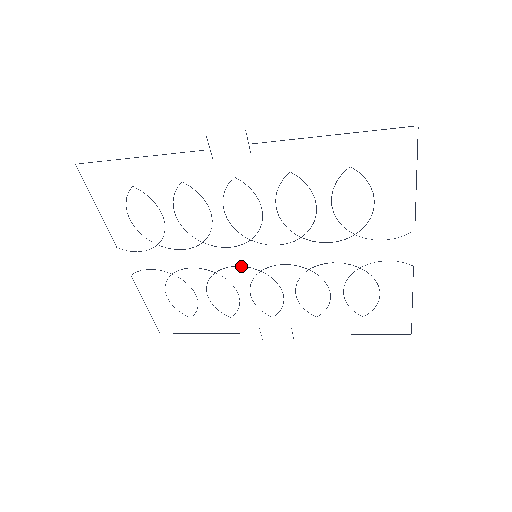
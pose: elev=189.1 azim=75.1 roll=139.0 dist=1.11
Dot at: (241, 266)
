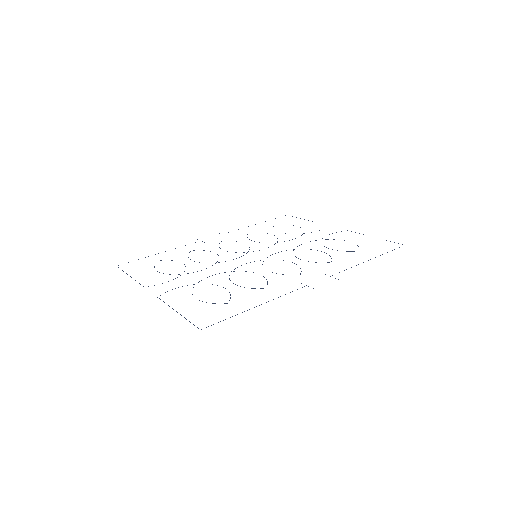
Dot at: occluded
